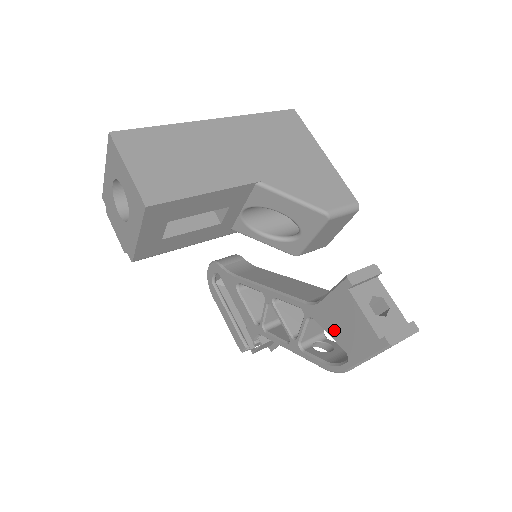
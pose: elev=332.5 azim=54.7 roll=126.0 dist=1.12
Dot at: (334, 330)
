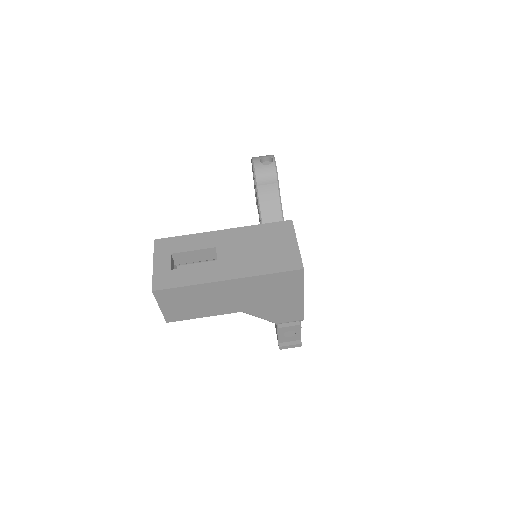
Dot at: occluded
